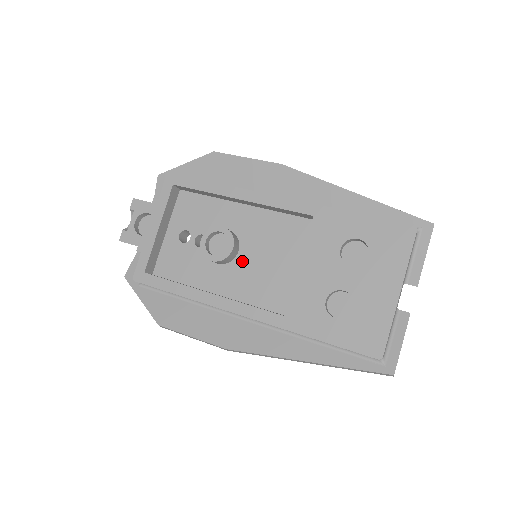
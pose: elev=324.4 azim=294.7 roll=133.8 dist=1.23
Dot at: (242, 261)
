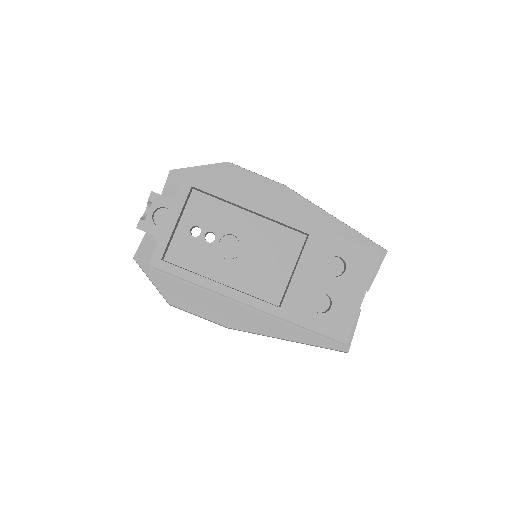
Dot at: (245, 259)
